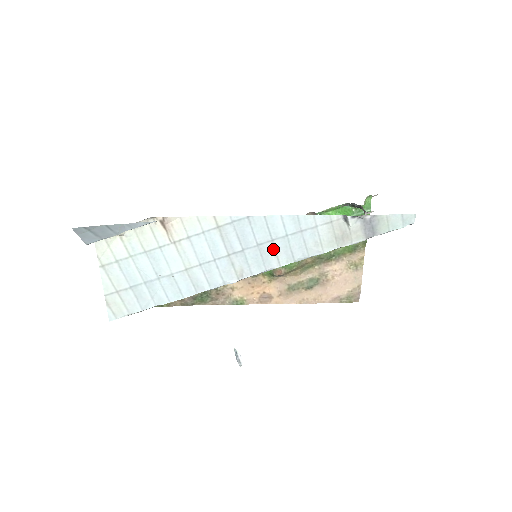
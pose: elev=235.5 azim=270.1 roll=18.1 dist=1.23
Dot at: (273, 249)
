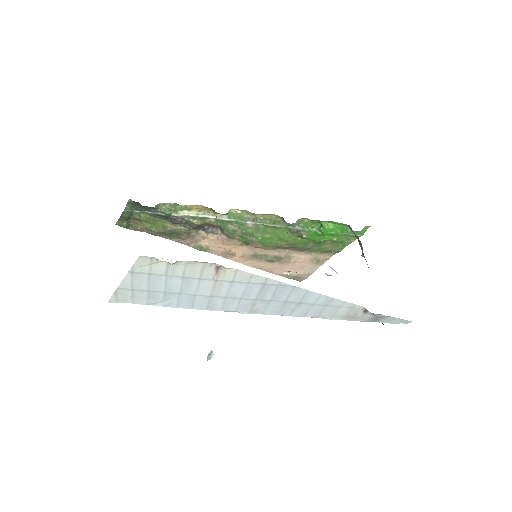
Dot at: (294, 307)
